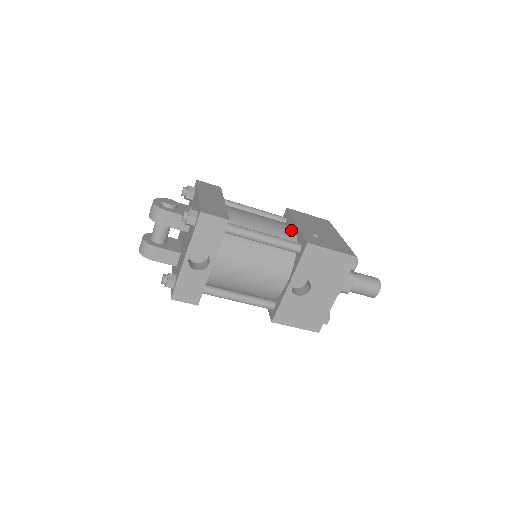
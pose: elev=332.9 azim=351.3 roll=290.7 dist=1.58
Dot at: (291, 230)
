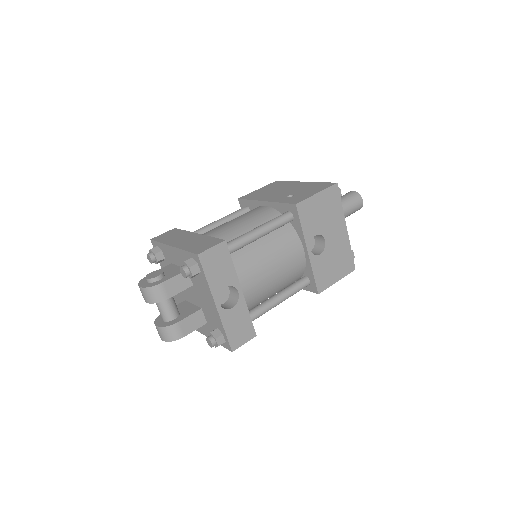
Dot at: (267, 209)
